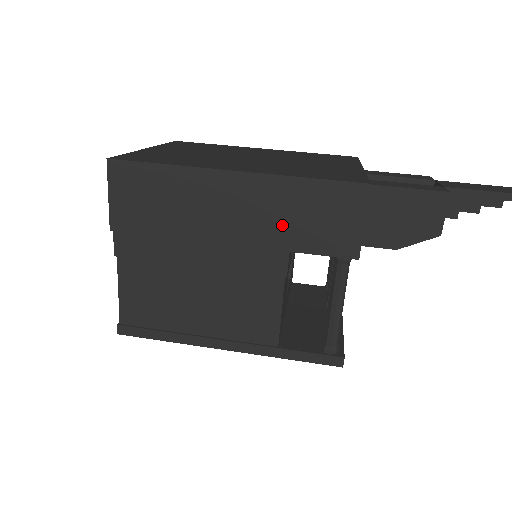
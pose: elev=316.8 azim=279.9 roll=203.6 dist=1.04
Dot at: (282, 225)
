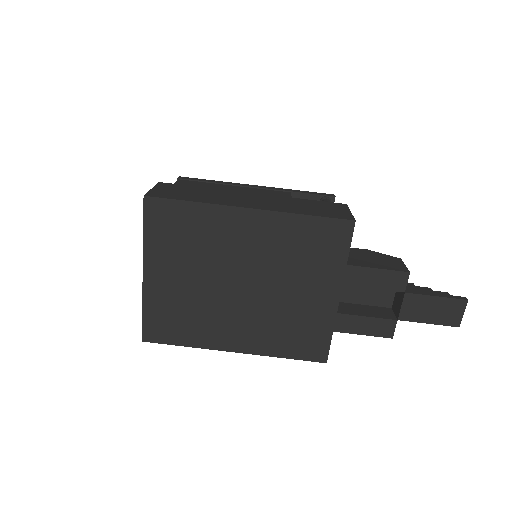
Dot at: occluded
